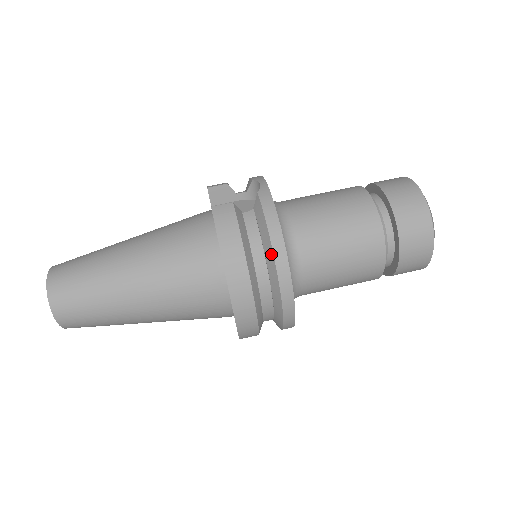
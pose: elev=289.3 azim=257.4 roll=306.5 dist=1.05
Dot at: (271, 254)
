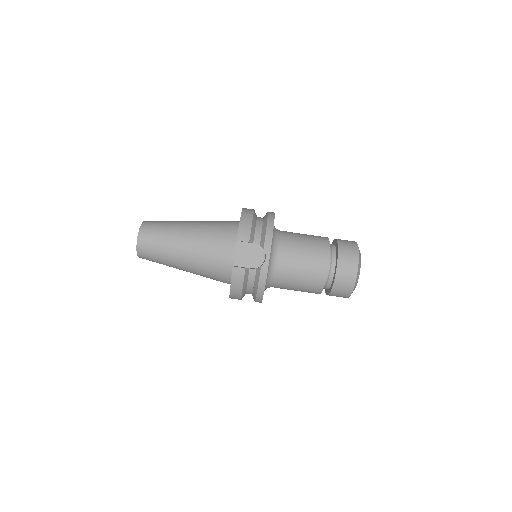
Dot at: (255, 295)
